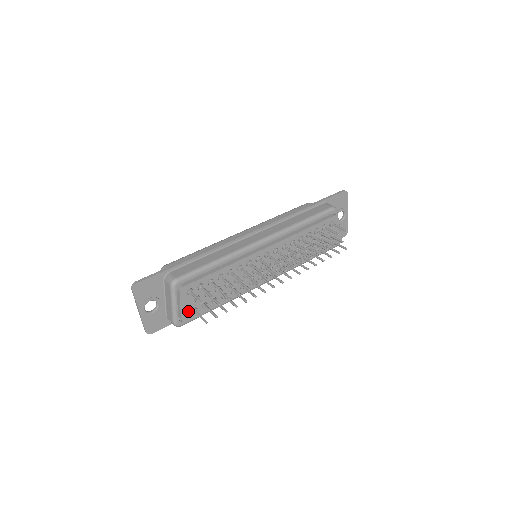
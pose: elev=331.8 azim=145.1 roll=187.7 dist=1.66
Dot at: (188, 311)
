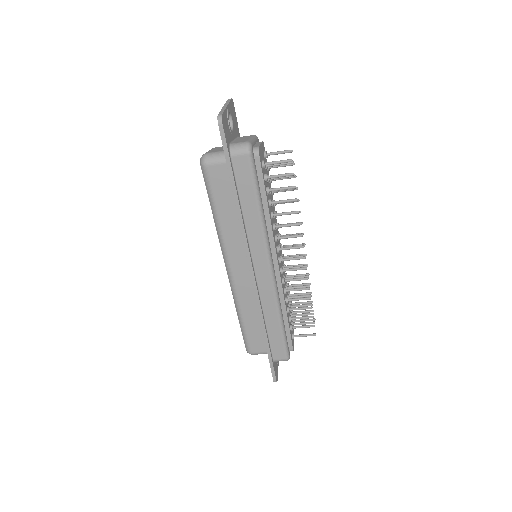
Dot at: (261, 155)
